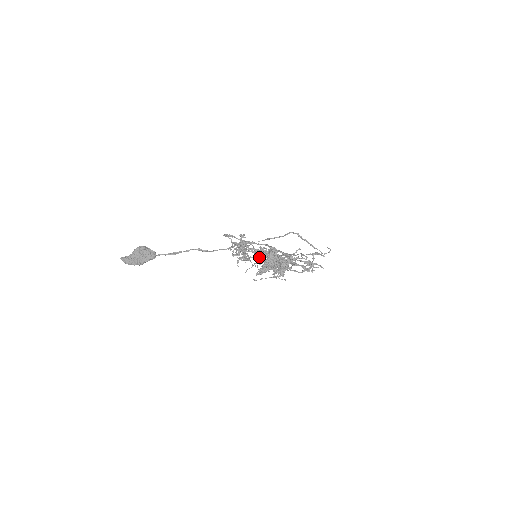
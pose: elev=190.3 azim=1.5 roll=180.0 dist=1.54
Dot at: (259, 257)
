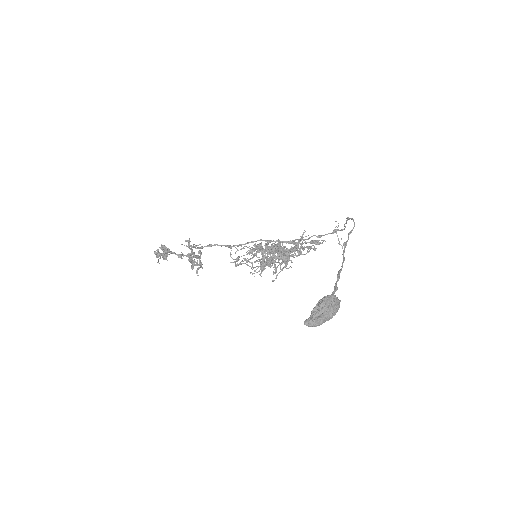
Dot at: (256, 256)
